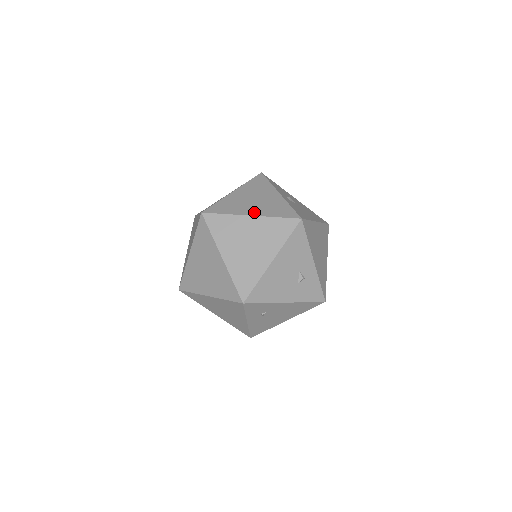
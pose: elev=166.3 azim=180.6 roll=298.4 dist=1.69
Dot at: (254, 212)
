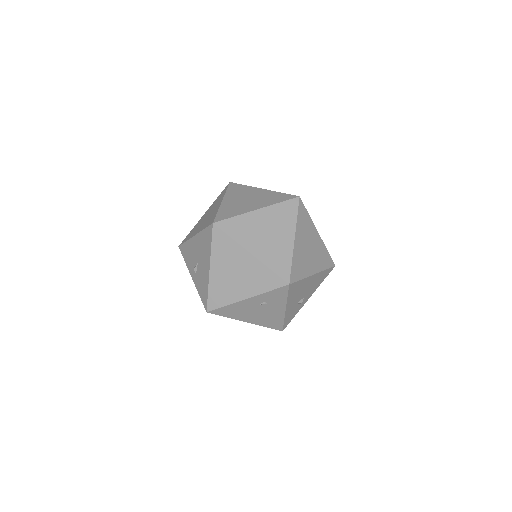
Dot at: occluded
